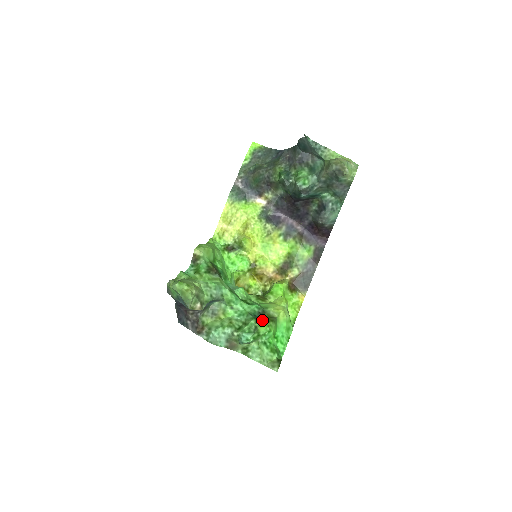
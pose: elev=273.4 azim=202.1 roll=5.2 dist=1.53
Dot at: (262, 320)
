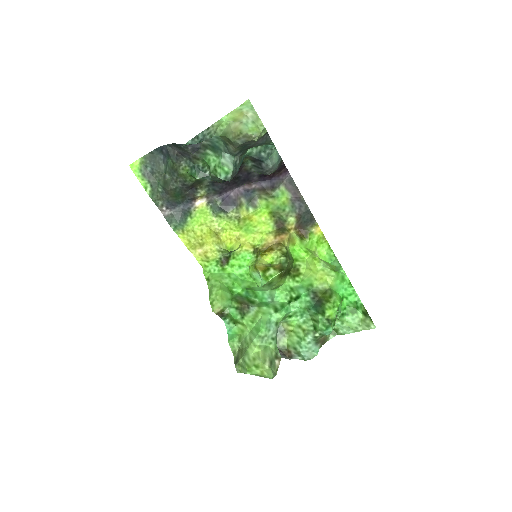
Dot at: (325, 309)
